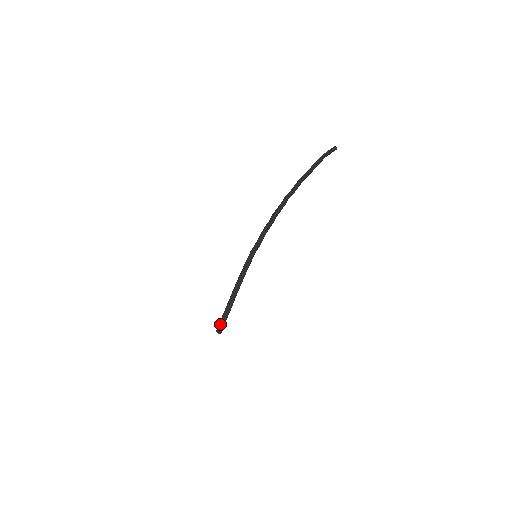
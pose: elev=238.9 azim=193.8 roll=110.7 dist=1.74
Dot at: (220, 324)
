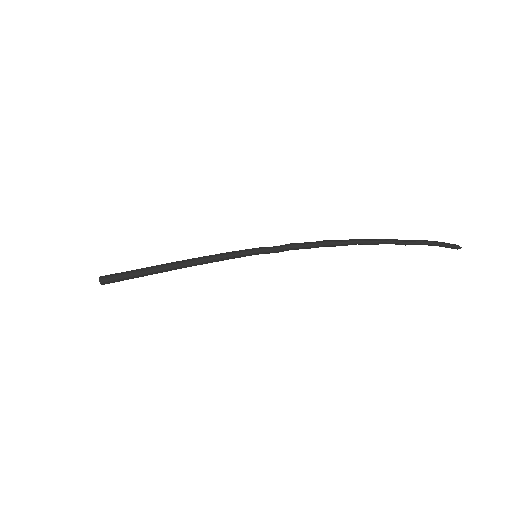
Dot at: (117, 274)
